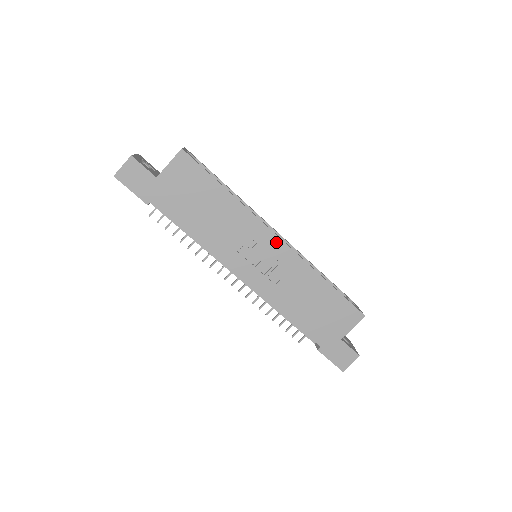
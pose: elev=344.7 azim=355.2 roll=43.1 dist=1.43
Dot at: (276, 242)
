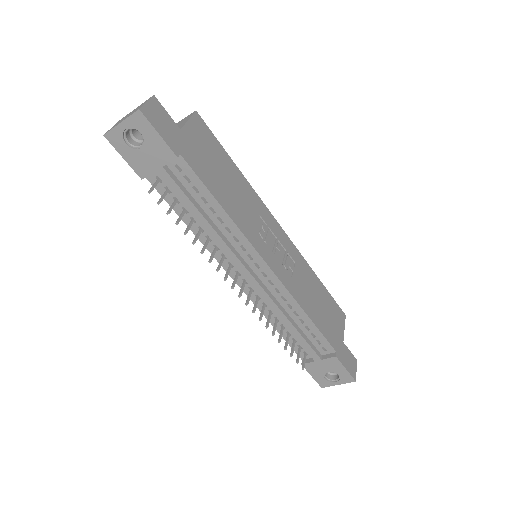
Dot at: (280, 230)
